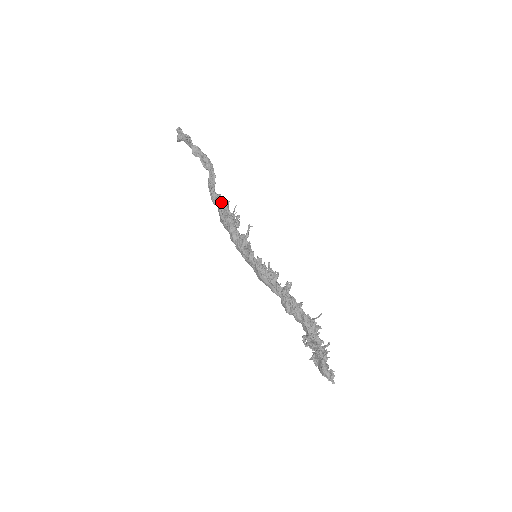
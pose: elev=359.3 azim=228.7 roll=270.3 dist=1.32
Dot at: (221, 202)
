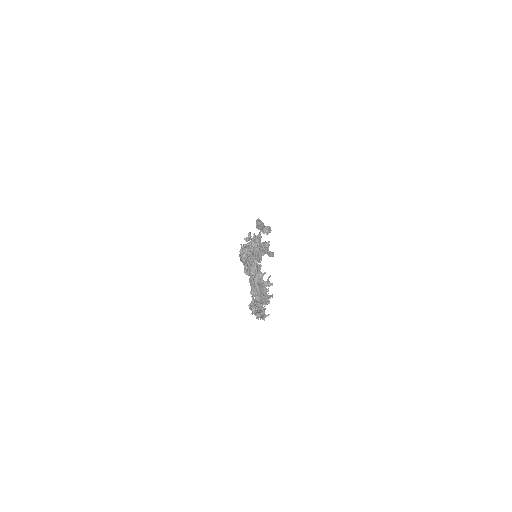
Dot at: (261, 243)
